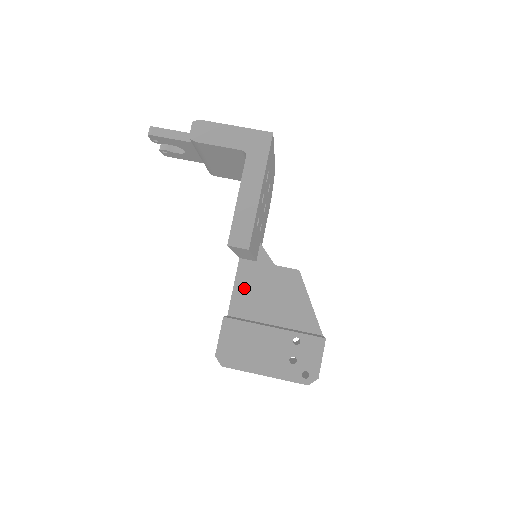
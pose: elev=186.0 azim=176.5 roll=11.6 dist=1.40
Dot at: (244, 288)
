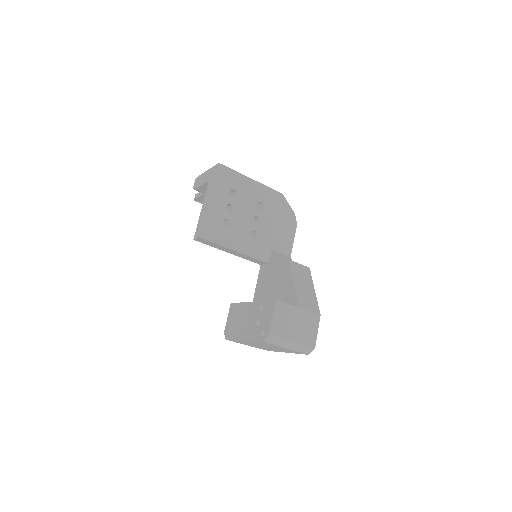
Dot at: (261, 286)
